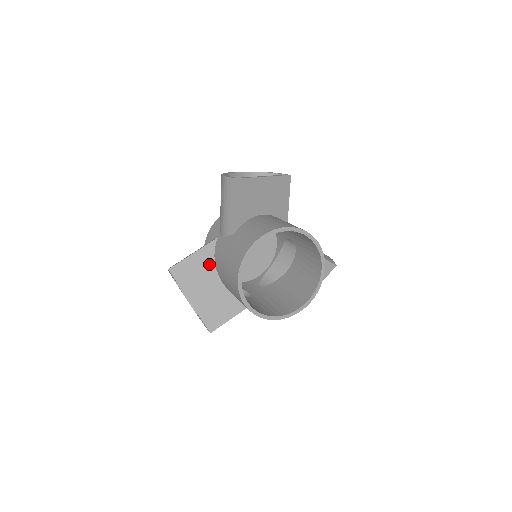
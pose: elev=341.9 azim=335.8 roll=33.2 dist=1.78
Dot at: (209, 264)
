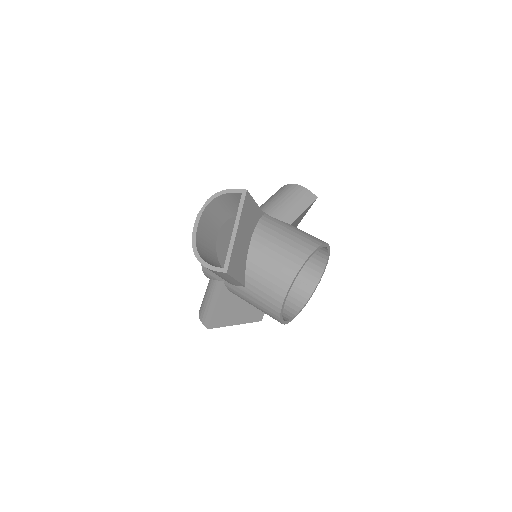
Dot at: (231, 299)
